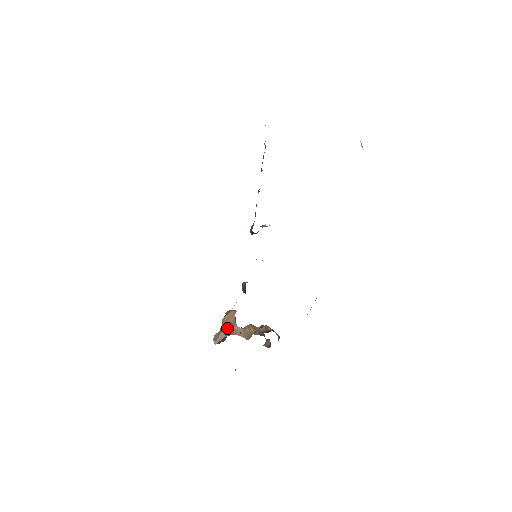
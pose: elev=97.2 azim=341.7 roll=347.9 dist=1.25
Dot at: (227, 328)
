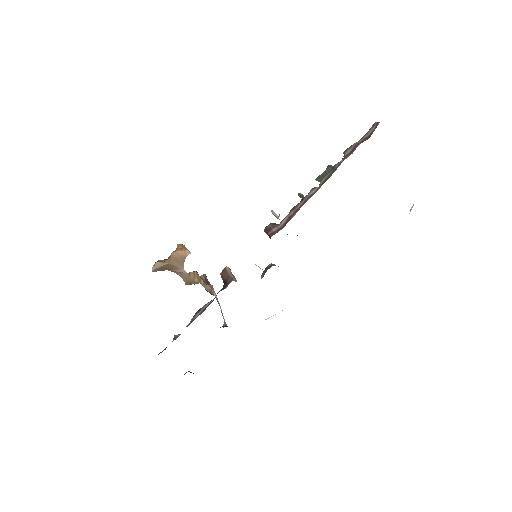
Dot at: (173, 264)
